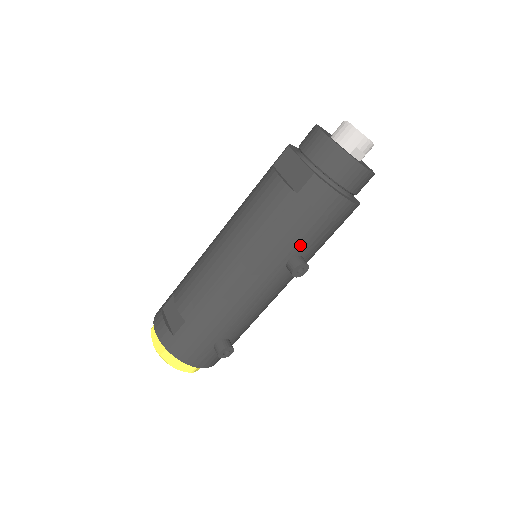
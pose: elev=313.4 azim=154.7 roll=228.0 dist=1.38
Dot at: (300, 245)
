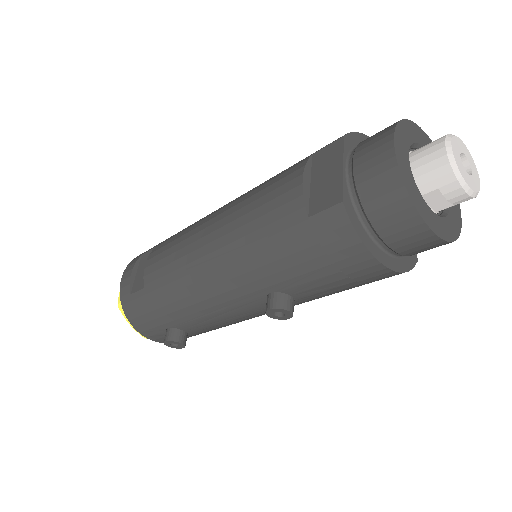
Dot at: (291, 284)
